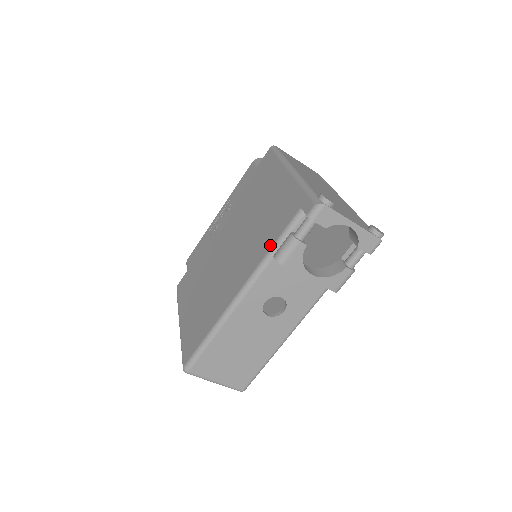
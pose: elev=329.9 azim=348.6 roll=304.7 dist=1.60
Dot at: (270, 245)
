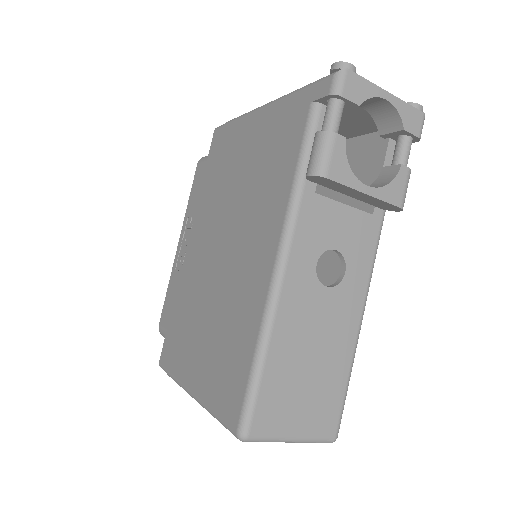
Dot at: (291, 173)
